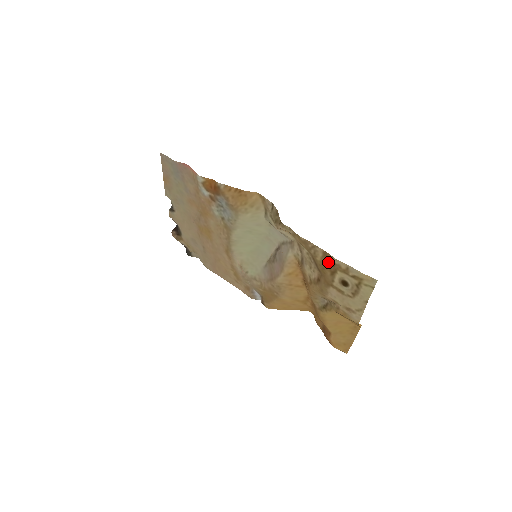
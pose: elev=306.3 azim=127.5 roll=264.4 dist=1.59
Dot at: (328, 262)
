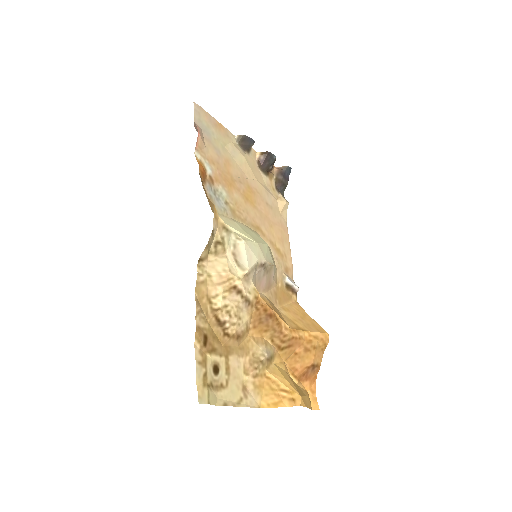
Dot at: (205, 338)
